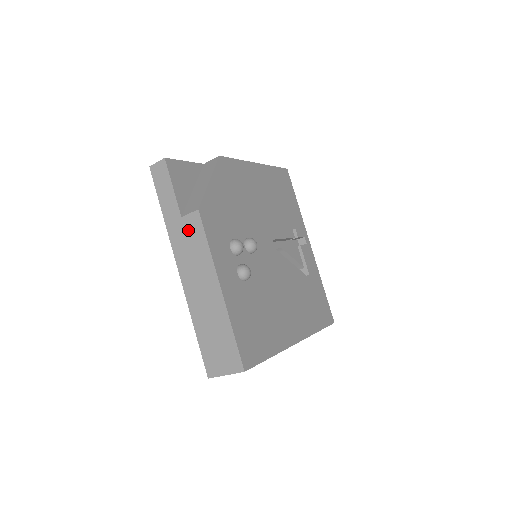
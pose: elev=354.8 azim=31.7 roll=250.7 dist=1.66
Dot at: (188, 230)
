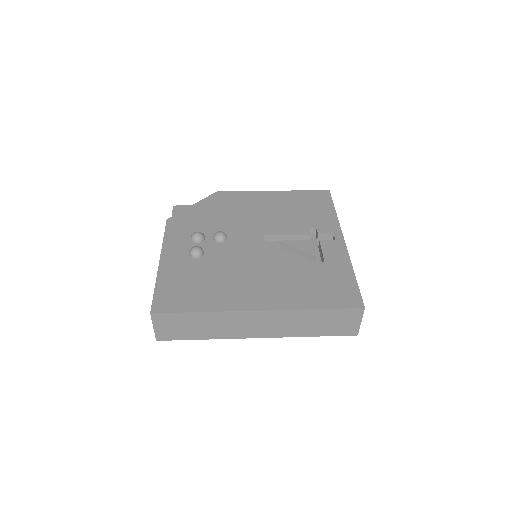
Dot at: occluded
